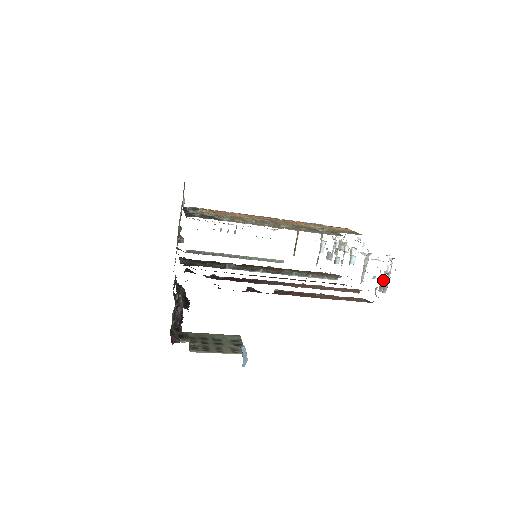
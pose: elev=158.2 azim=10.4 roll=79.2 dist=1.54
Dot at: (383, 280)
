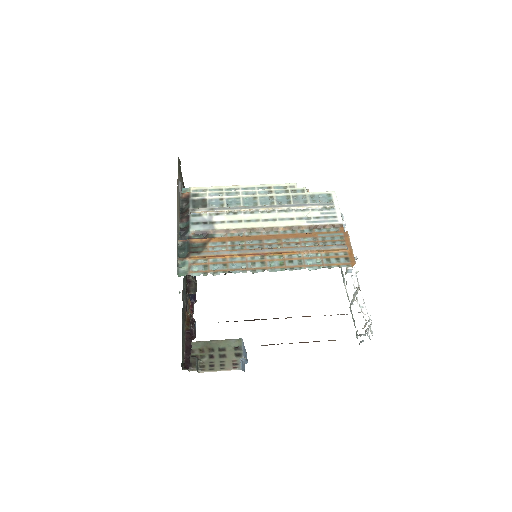
Dot at: (365, 326)
